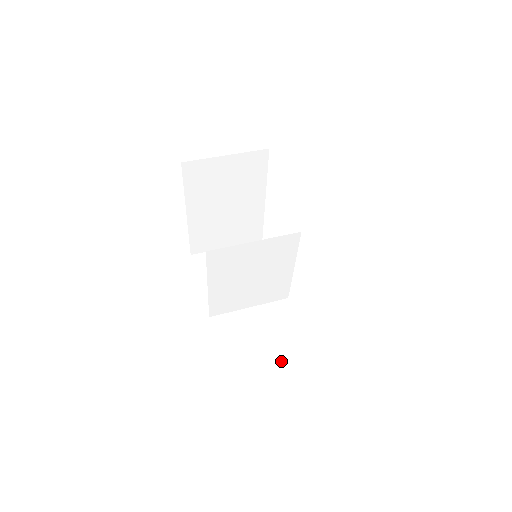
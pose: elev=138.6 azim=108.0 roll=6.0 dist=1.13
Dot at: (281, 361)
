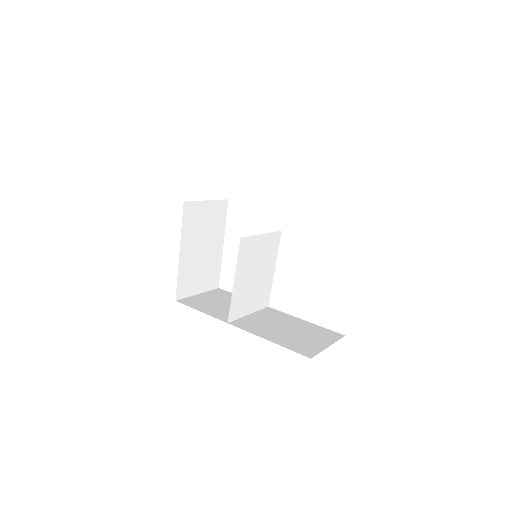
Dot at: (299, 330)
